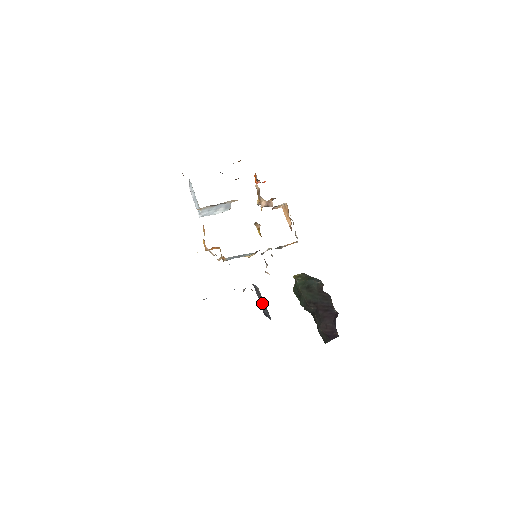
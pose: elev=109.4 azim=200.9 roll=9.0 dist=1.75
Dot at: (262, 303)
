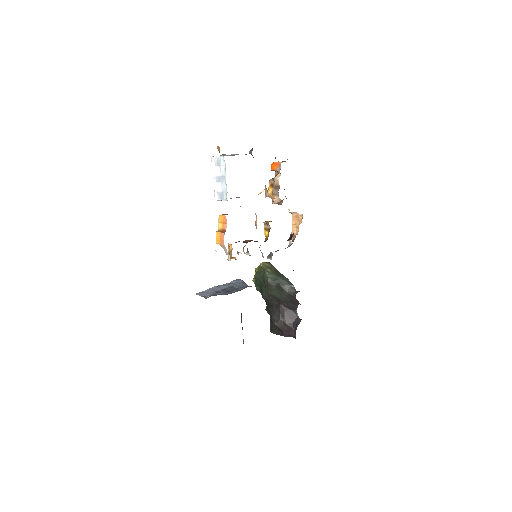
Dot at: occluded
